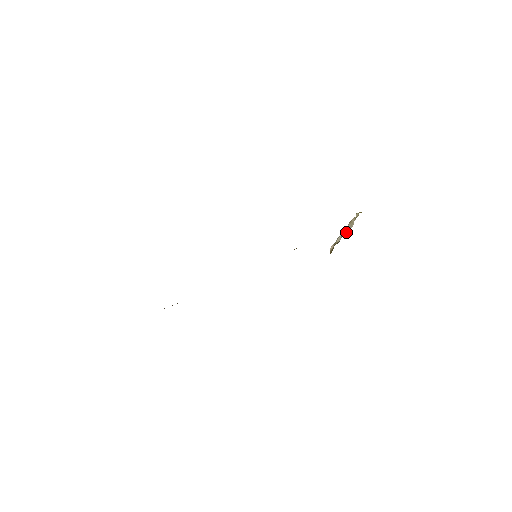
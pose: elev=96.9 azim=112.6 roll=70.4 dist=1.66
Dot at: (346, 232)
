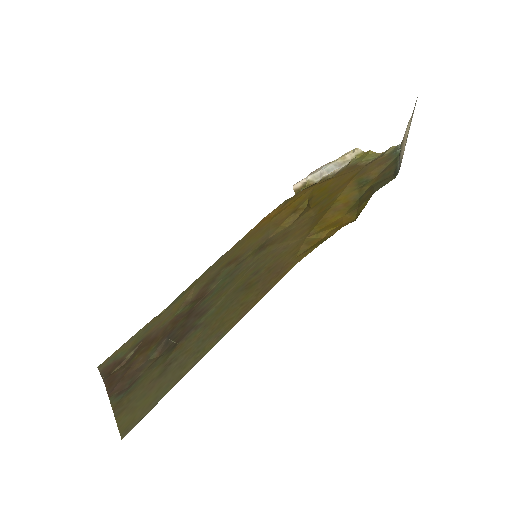
Dot at: (332, 170)
